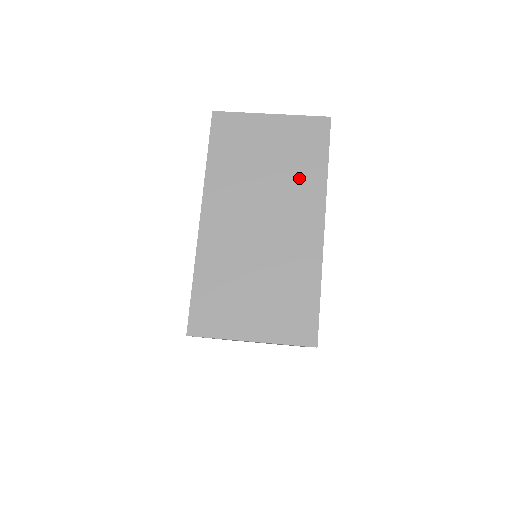
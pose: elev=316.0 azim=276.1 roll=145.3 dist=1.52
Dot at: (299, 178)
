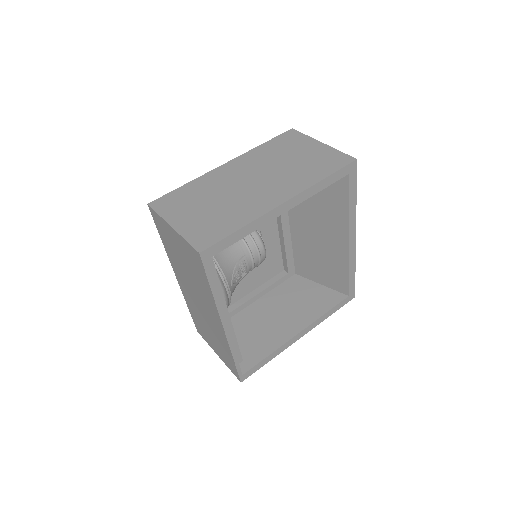
Dot at: (300, 175)
